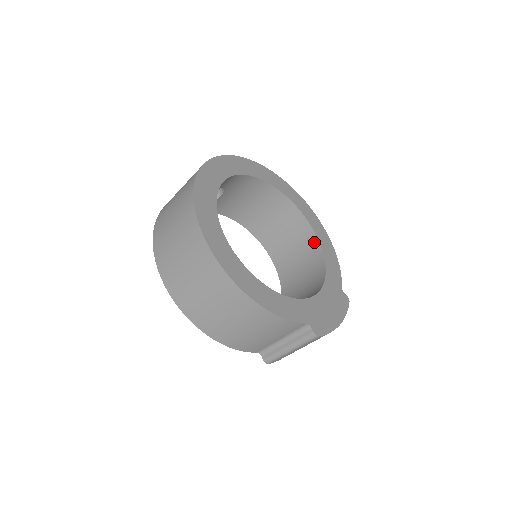
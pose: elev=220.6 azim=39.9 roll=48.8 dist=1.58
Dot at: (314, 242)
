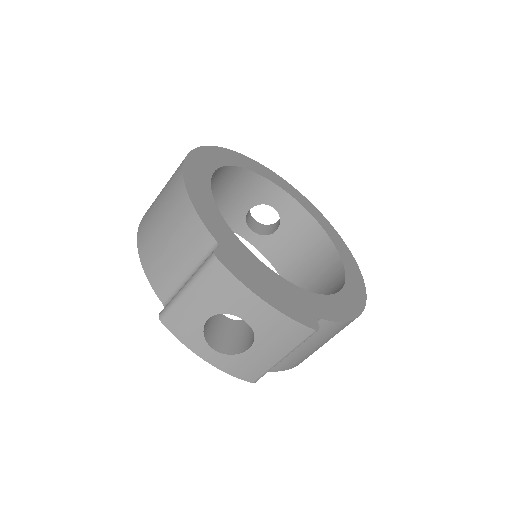
Dot at: occluded
